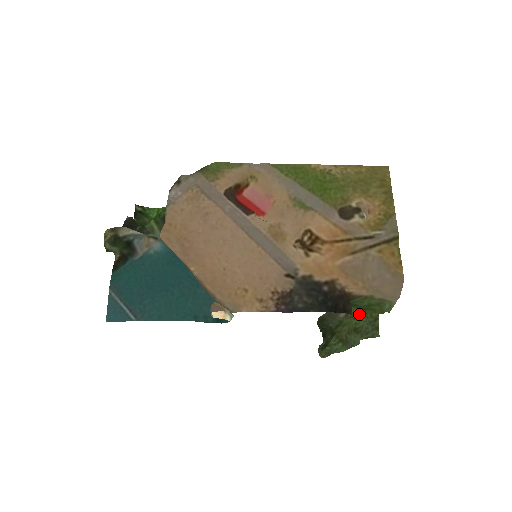
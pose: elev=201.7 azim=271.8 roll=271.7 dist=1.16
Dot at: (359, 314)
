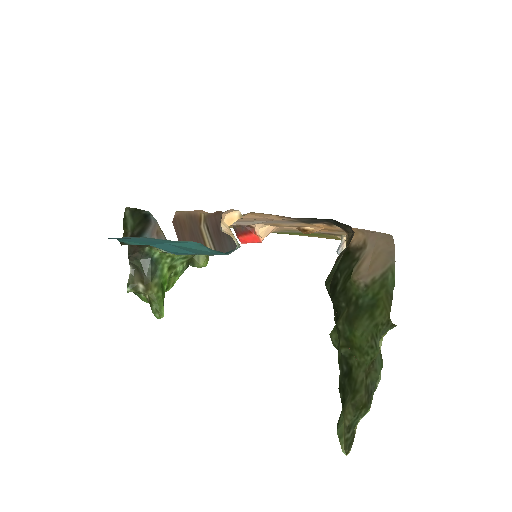
Dot at: (371, 341)
